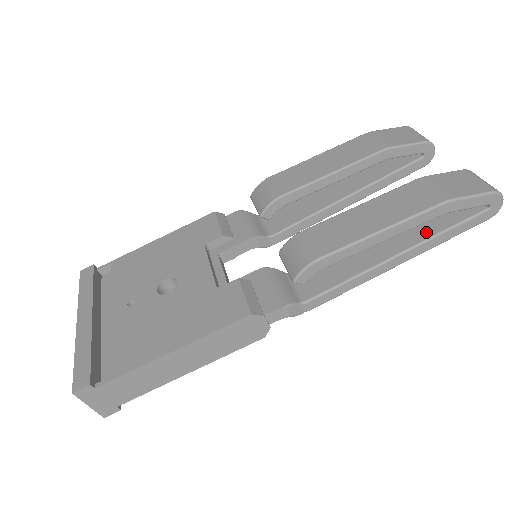
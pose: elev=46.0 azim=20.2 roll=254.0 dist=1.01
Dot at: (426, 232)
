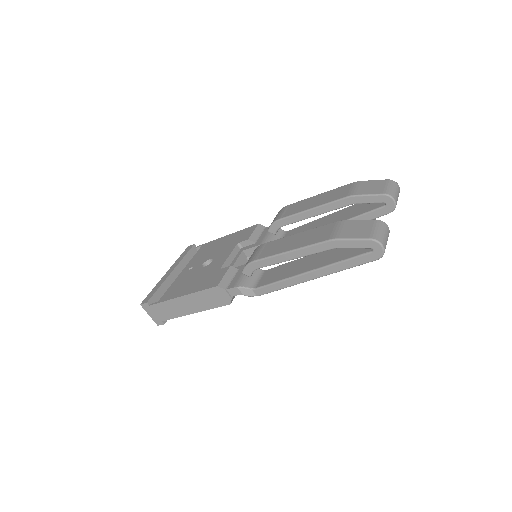
Dot at: (332, 260)
